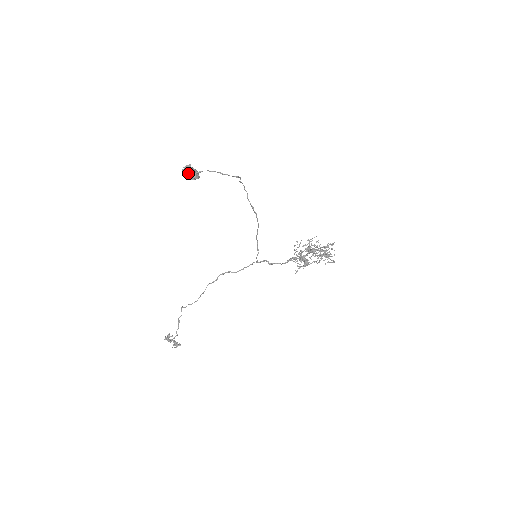
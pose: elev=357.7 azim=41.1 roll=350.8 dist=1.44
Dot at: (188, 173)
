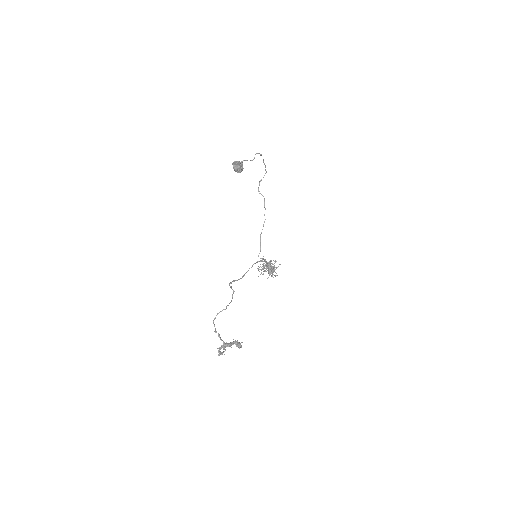
Dot at: (255, 154)
